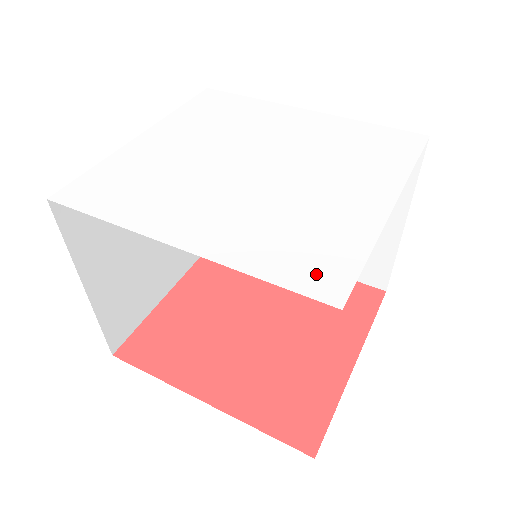
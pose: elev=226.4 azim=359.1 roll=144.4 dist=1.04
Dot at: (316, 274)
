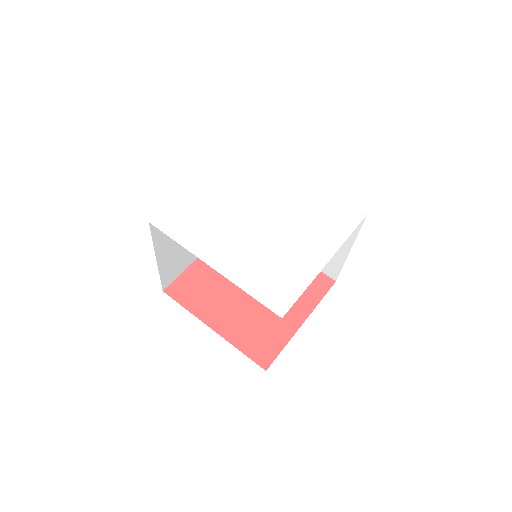
Dot at: (276, 297)
